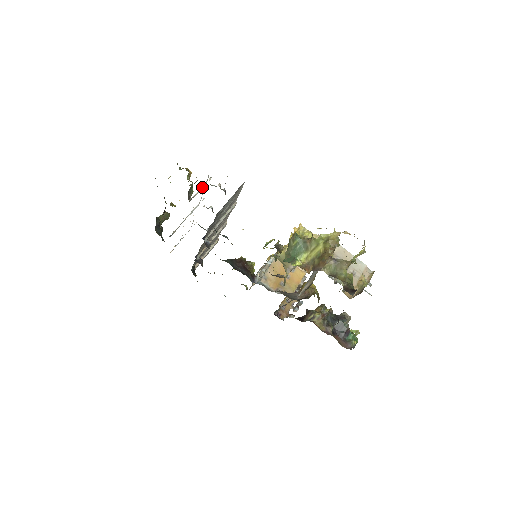
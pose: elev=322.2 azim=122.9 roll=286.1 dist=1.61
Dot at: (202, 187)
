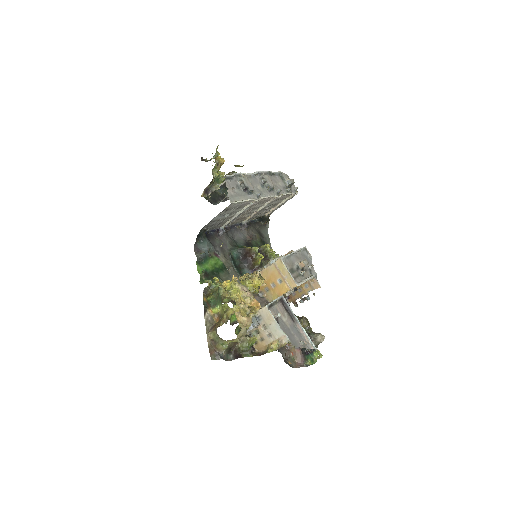
Dot at: (223, 182)
